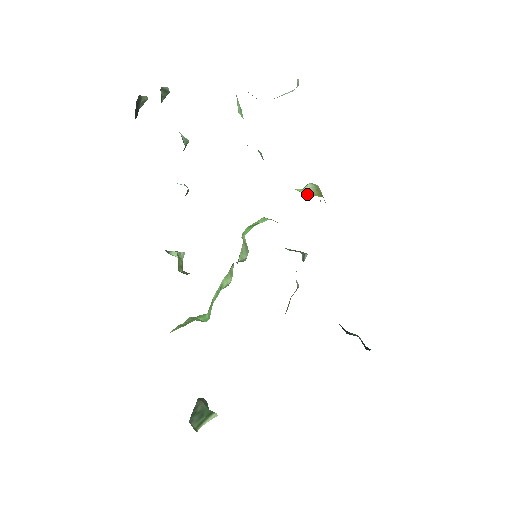
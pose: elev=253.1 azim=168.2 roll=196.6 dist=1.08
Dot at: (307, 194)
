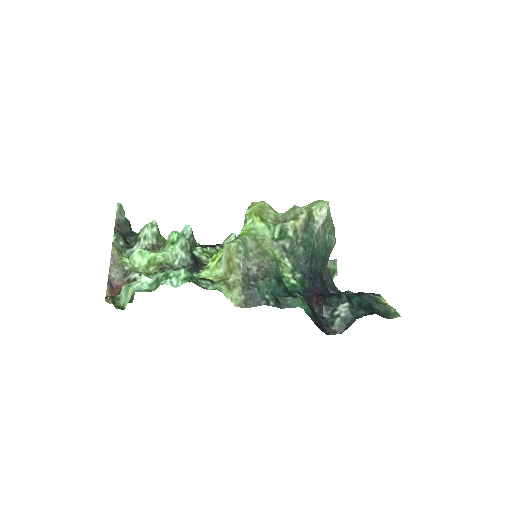
Dot at: (223, 271)
